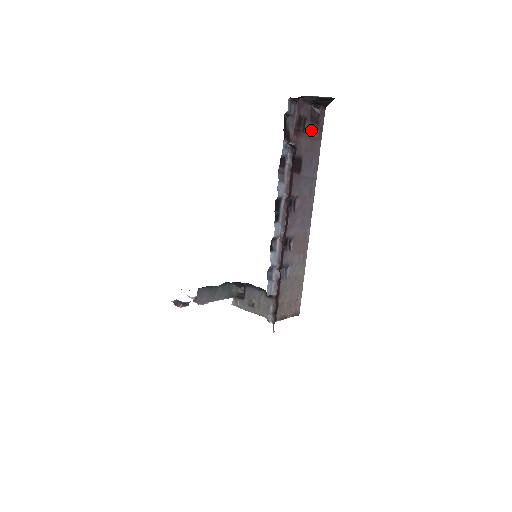
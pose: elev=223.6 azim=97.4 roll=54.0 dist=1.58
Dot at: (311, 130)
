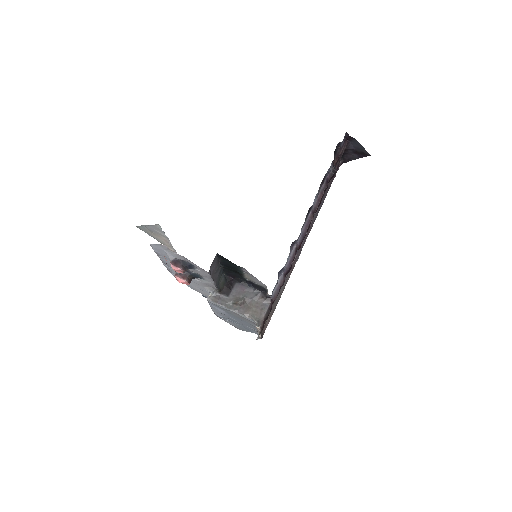
Dot at: occluded
